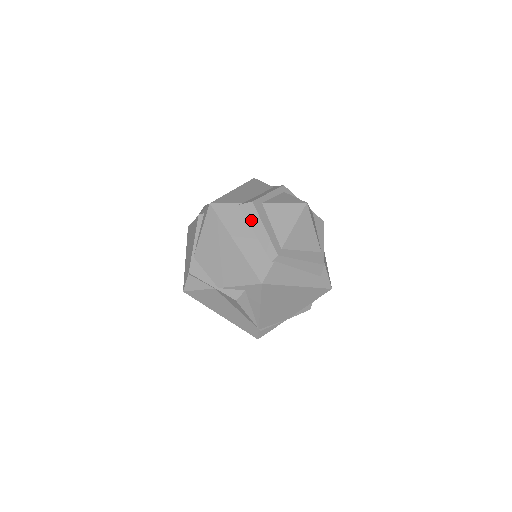
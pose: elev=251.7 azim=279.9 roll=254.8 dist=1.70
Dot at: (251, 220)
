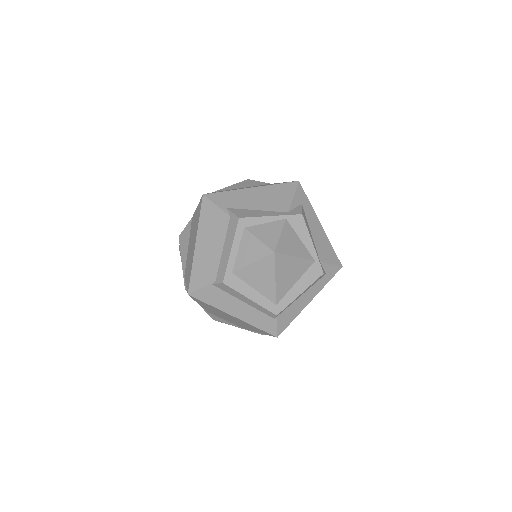
Dot at: (233, 295)
